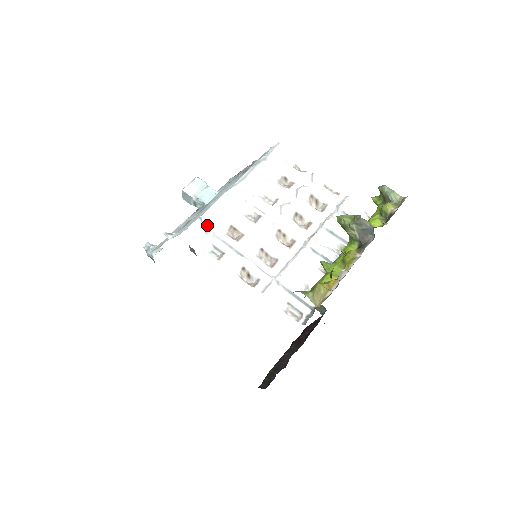
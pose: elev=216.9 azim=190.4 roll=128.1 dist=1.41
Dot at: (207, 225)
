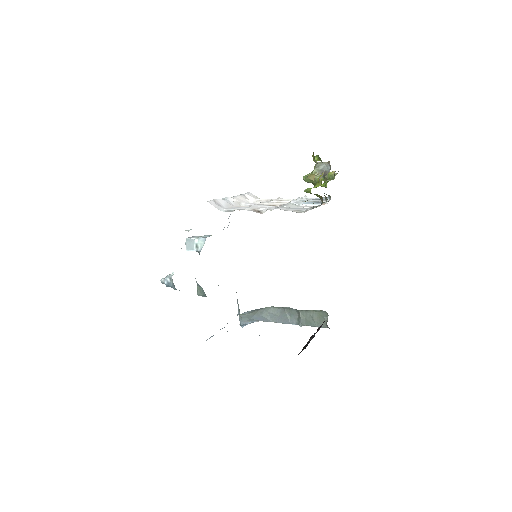
Dot at: (218, 204)
